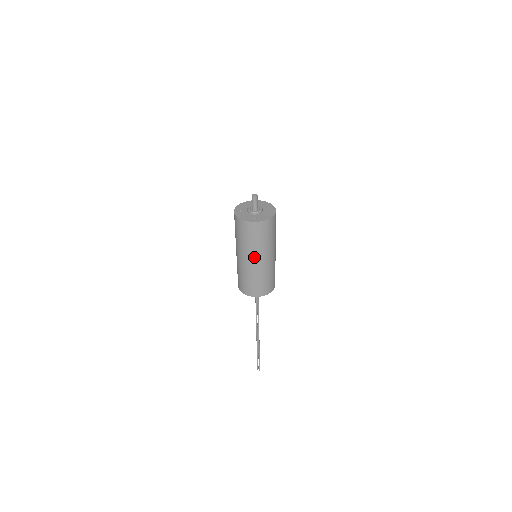
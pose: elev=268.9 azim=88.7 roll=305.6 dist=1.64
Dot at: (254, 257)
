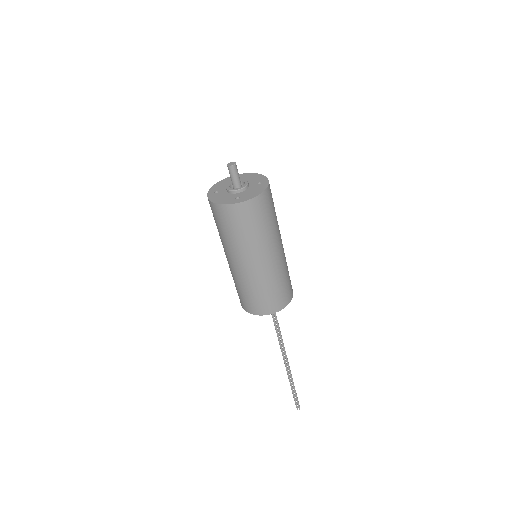
Dot at: (249, 257)
